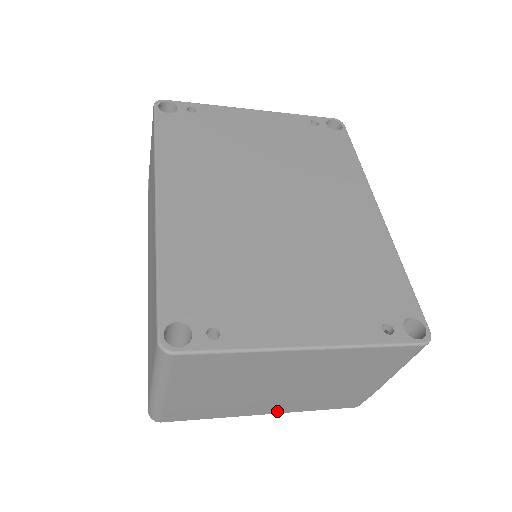
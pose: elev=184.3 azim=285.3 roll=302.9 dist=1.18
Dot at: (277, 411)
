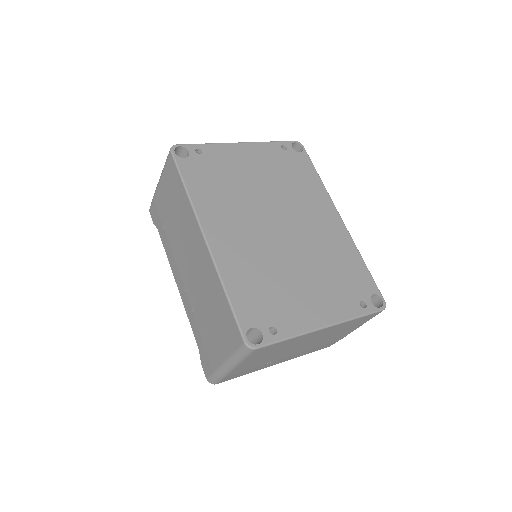
Dot at: (286, 360)
